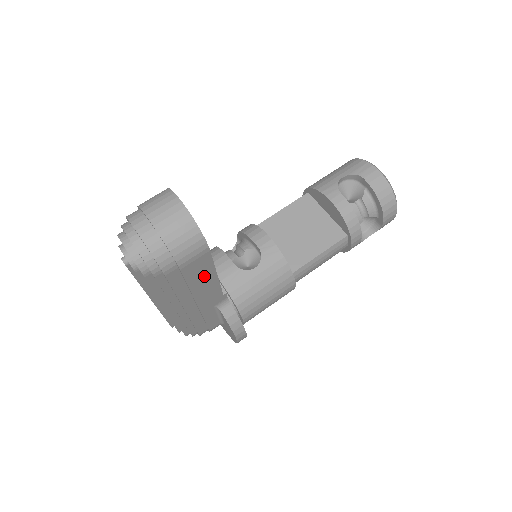
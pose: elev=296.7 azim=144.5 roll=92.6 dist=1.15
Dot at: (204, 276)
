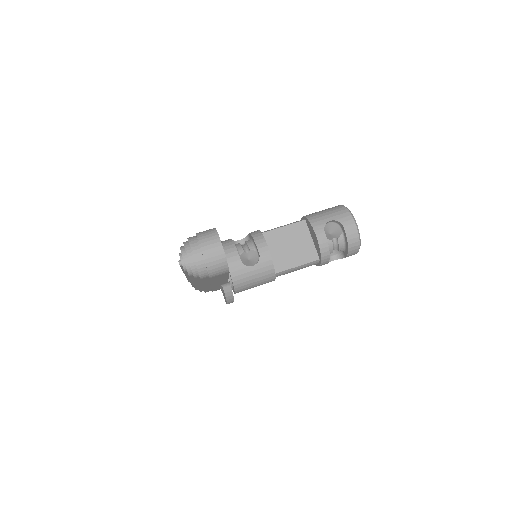
Dot at: (221, 278)
